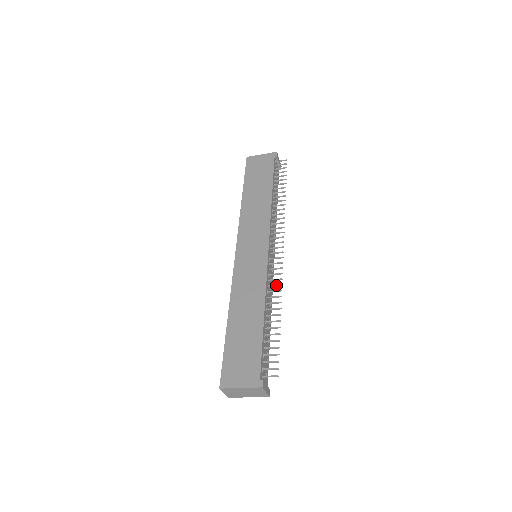
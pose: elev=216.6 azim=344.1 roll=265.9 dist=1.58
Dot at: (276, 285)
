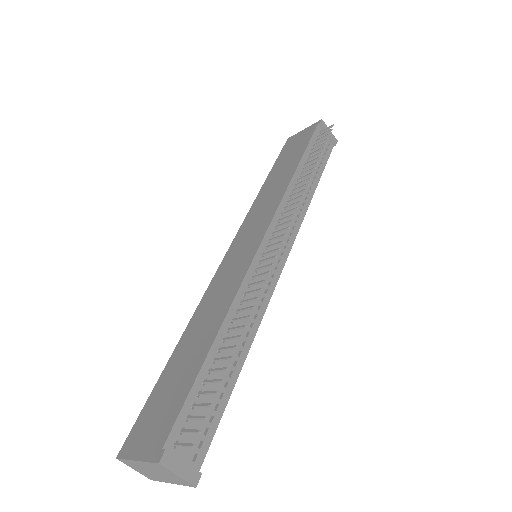
Dot at: (254, 290)
